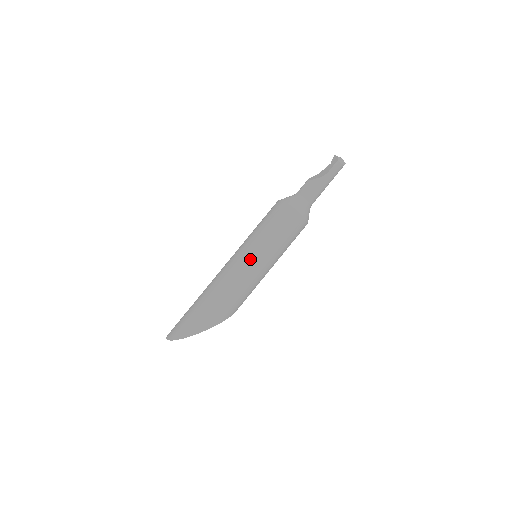
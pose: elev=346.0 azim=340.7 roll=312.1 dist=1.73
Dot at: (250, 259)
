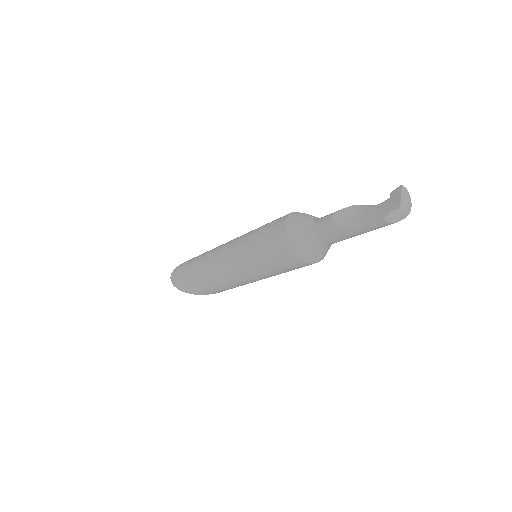
Dot at: (238, 271)
